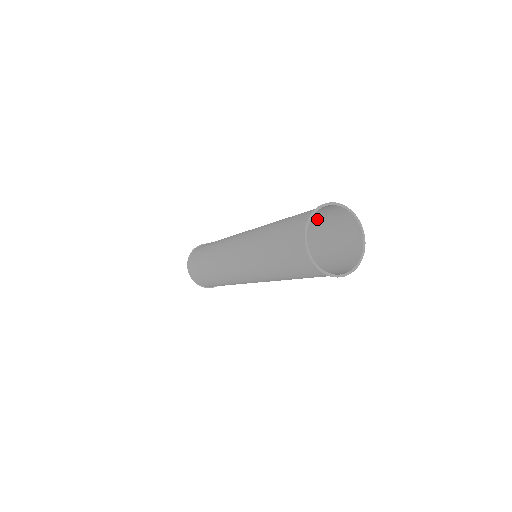
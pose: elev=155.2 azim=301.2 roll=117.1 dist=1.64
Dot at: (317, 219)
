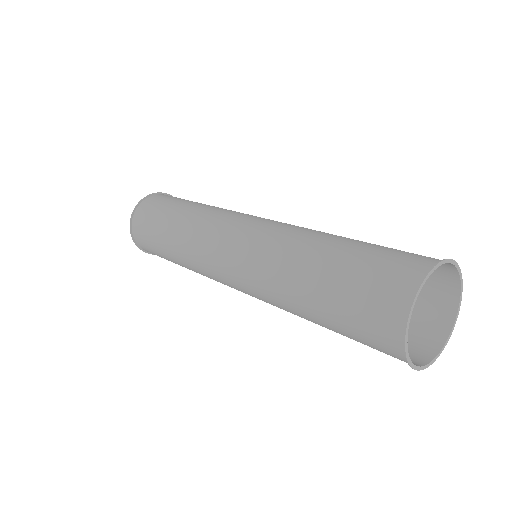
Dot at: (375, 245)
